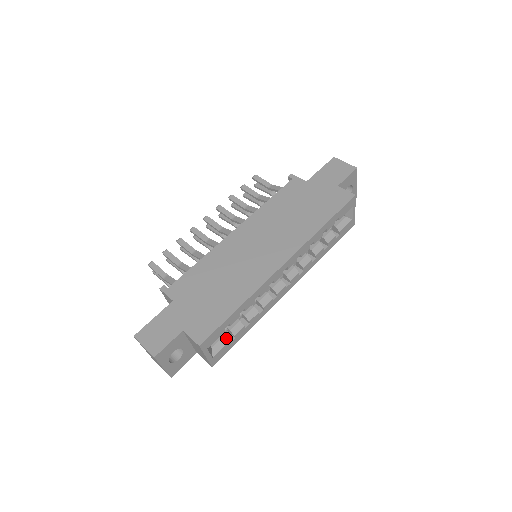
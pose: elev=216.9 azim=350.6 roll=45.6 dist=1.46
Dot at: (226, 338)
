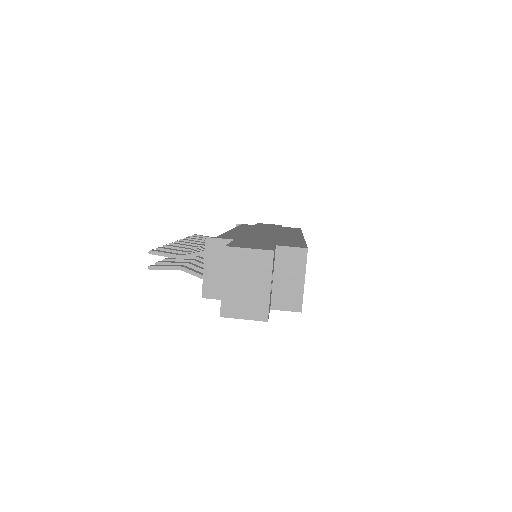
Dot at: occluded
